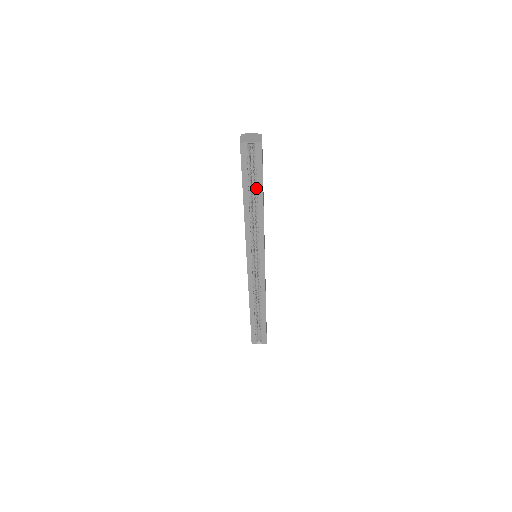
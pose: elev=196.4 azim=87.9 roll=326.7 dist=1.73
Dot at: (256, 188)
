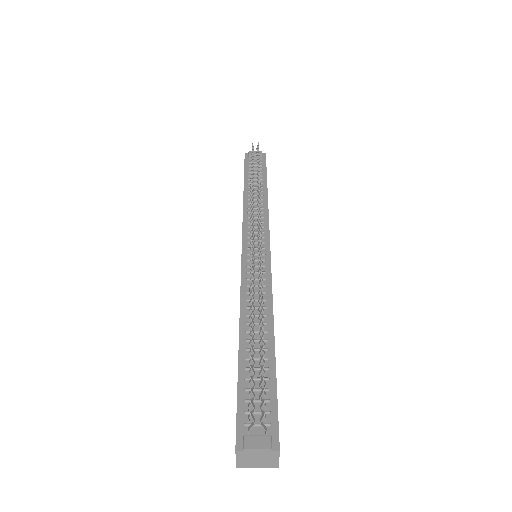
Dot at: occluded
